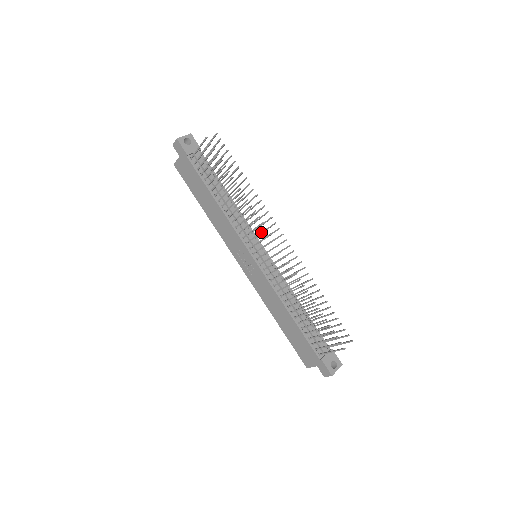
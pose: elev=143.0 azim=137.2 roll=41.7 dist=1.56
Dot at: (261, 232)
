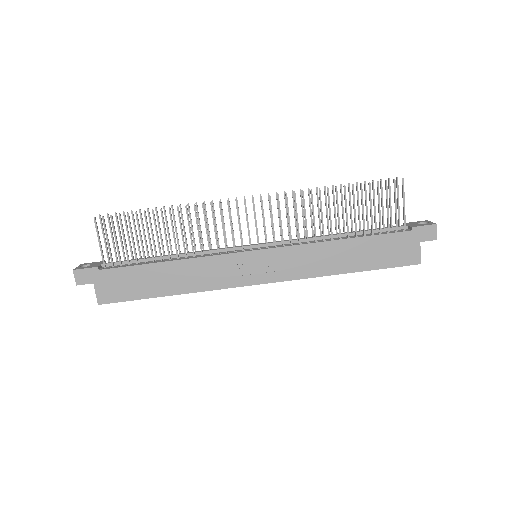
Dot at: (229, 213)
